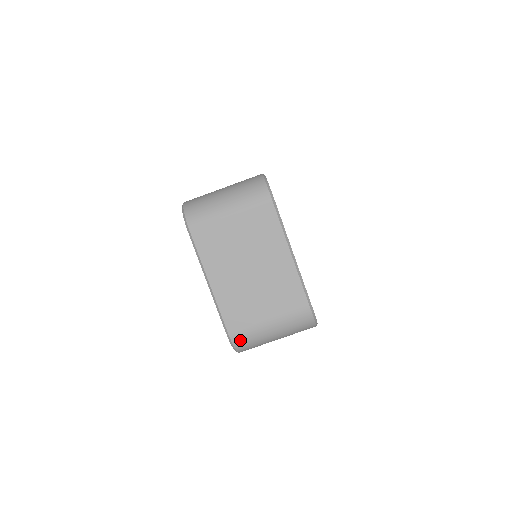
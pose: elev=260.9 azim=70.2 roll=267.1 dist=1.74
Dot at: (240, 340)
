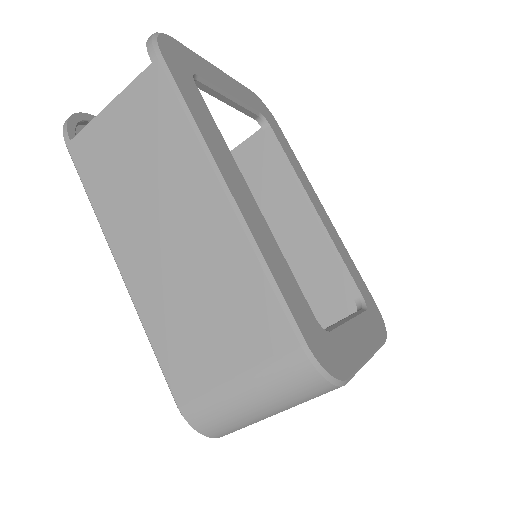
Dot at: occluded
